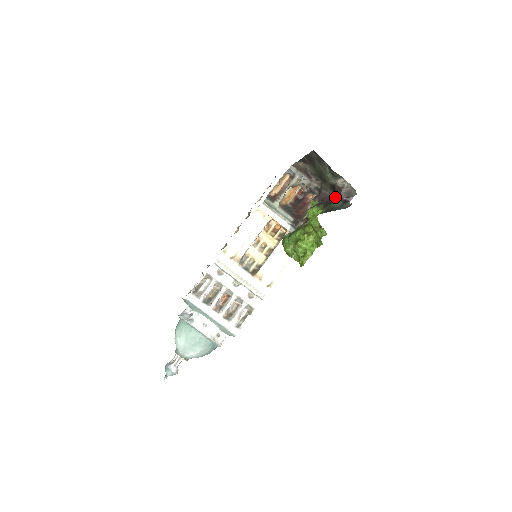
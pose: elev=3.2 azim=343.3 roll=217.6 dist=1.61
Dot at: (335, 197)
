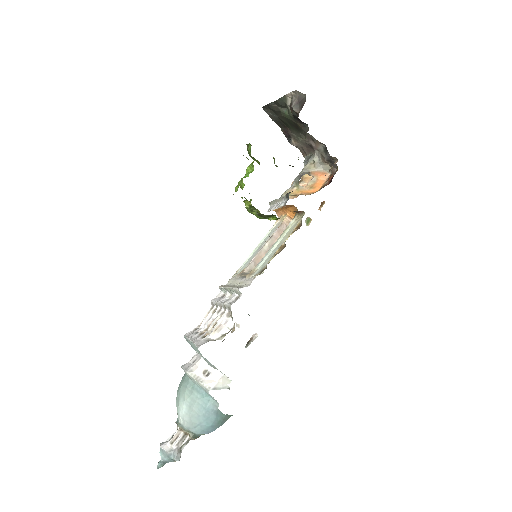
Dot at: occluded
